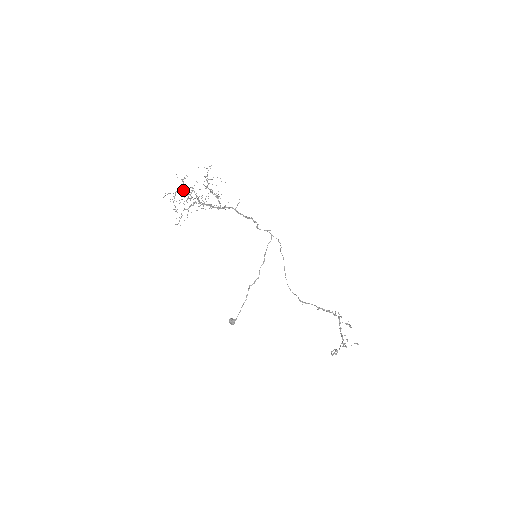
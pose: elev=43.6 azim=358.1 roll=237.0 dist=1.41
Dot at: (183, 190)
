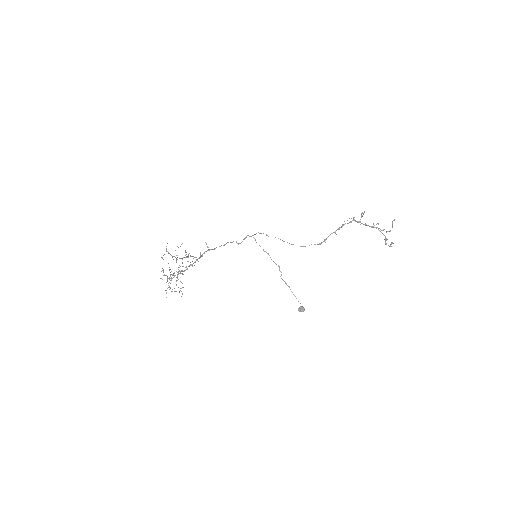
Dot at: occluded
